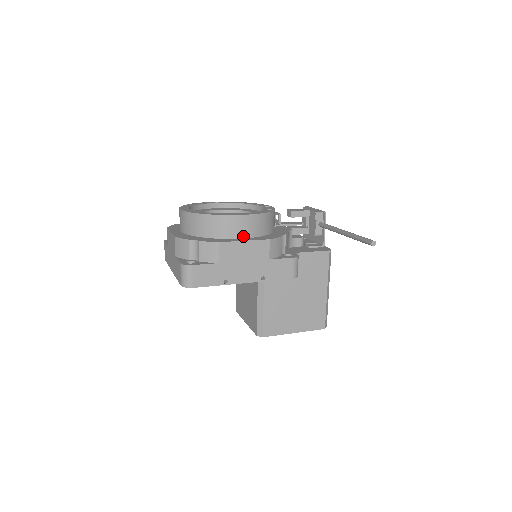
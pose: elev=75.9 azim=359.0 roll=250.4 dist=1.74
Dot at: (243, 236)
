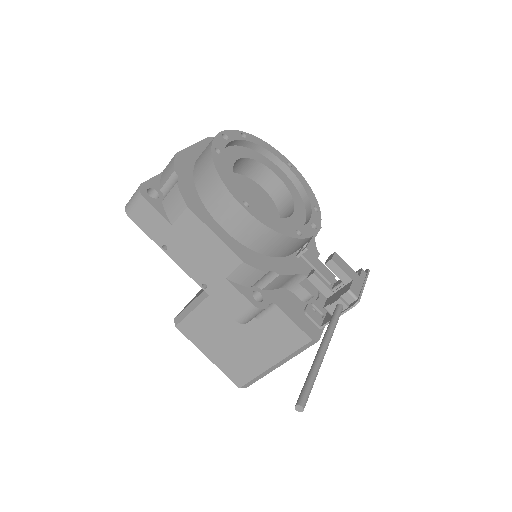
Dot at: (226, 227)
